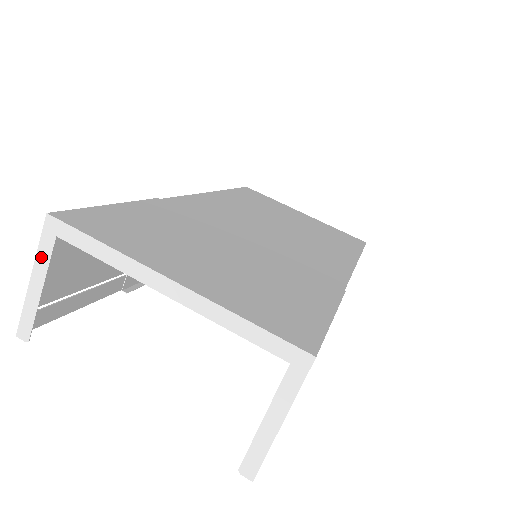
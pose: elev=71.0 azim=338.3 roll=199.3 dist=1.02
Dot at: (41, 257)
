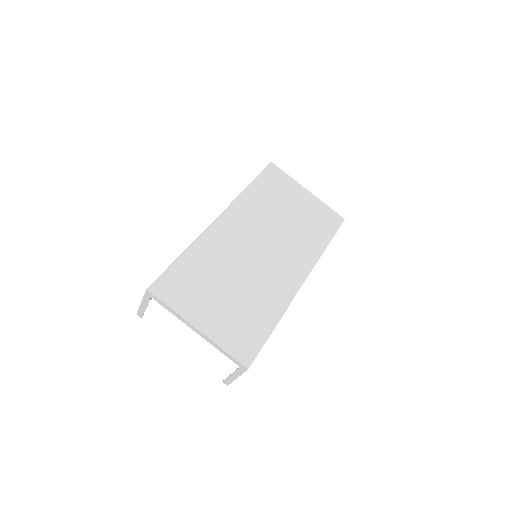
Dot at: (145, 299)
